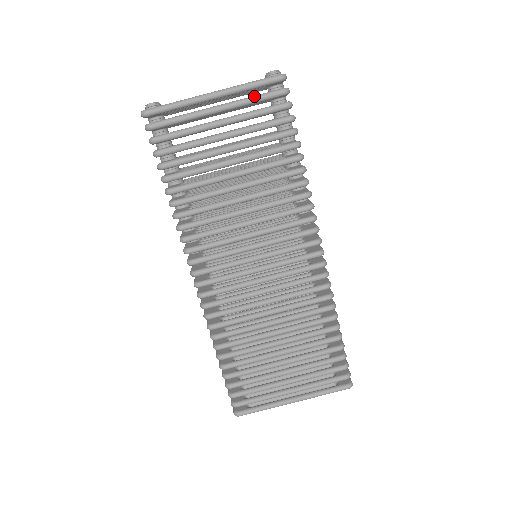
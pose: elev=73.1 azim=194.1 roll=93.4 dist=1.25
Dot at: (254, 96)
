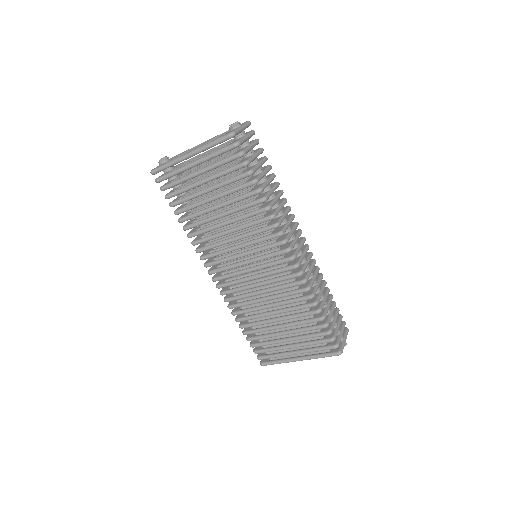
Dot at: (215, 152)
